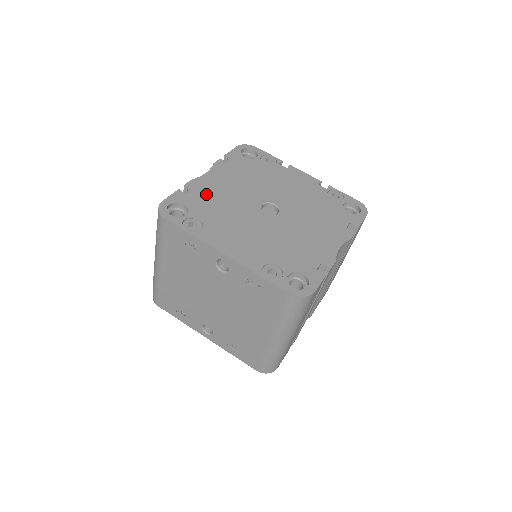
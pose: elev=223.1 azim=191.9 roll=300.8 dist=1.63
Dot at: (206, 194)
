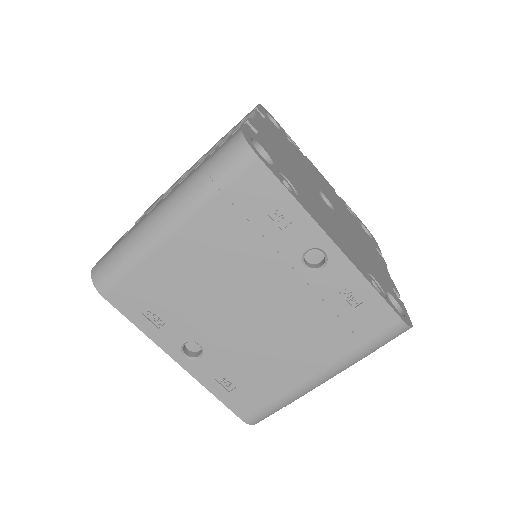
Dot at: (273, 147)
